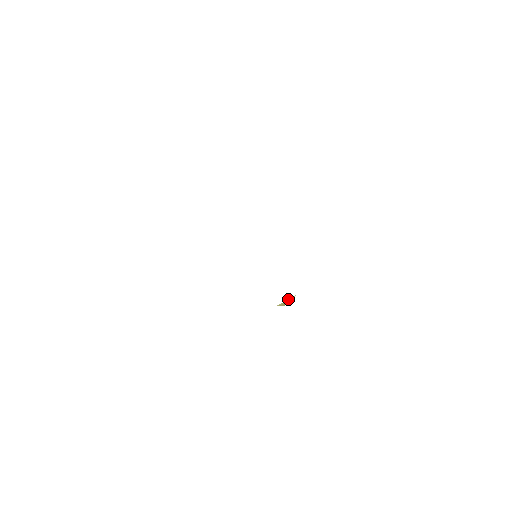
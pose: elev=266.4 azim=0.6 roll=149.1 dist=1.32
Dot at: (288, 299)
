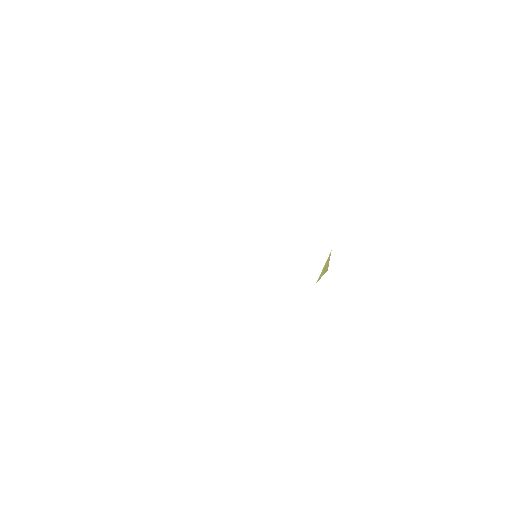
Dot at: occluded
